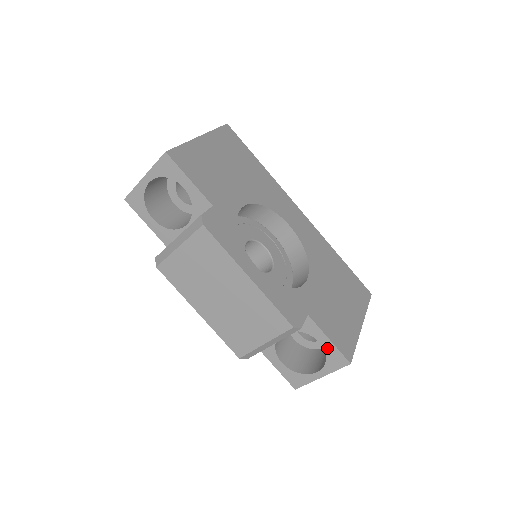
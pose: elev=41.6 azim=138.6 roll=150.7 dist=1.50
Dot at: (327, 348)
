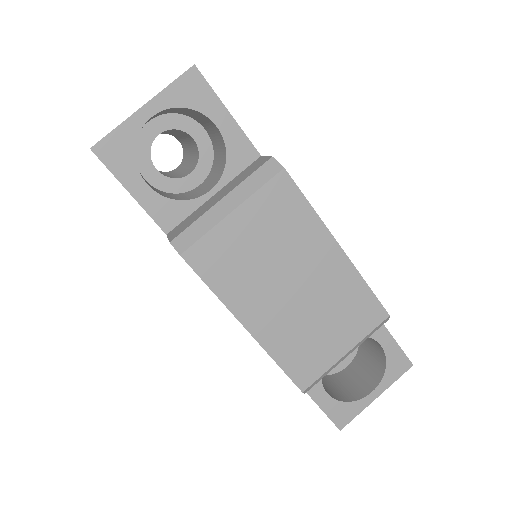
Dot at: (389, 351)
